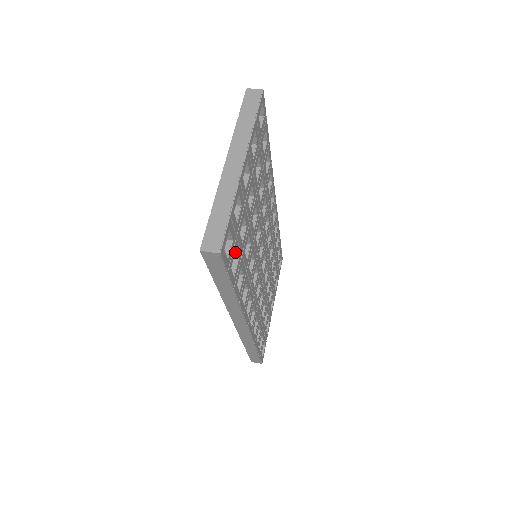
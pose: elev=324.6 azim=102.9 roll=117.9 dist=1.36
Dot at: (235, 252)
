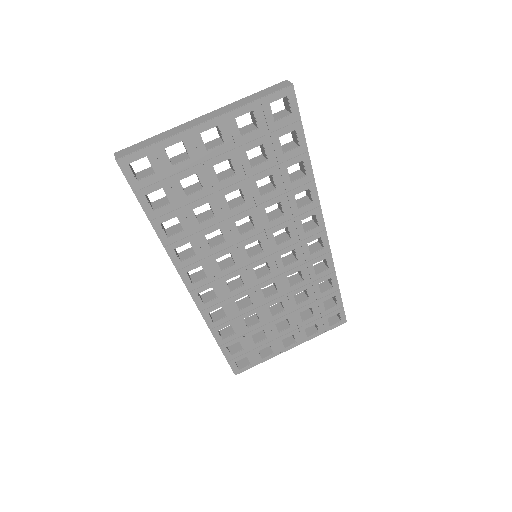
Dot at: (164, 191)
